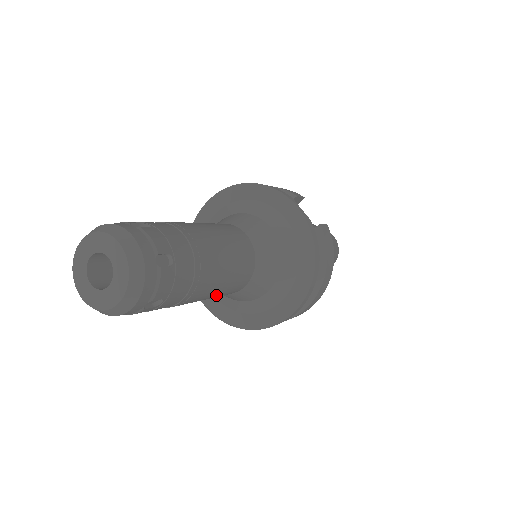
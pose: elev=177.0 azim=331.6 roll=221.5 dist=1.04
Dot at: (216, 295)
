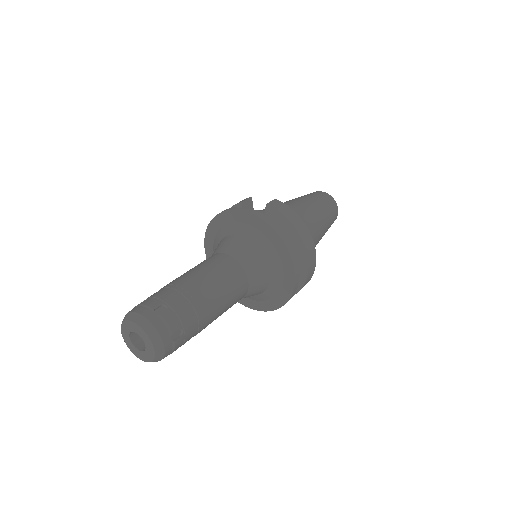
Dot at: (228, 301)
